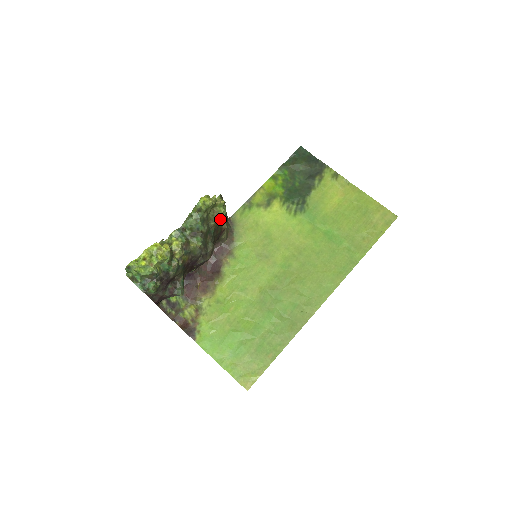
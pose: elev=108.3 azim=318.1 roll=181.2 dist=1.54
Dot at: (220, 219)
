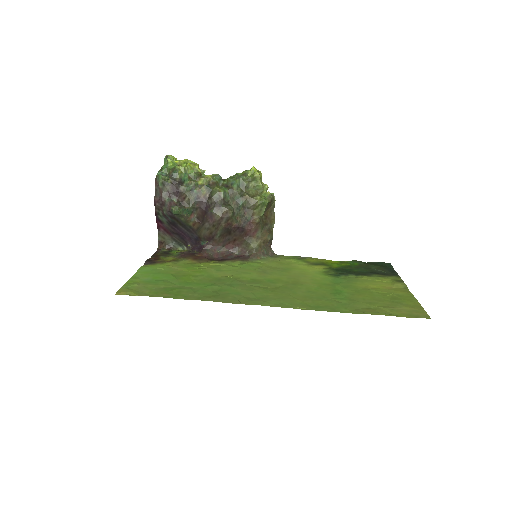
Dot at: (255, 201)
